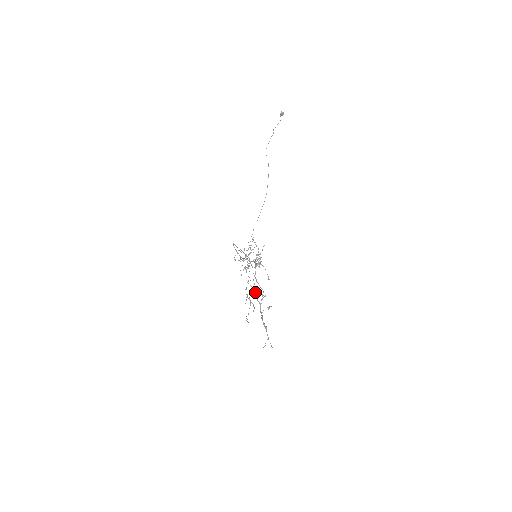
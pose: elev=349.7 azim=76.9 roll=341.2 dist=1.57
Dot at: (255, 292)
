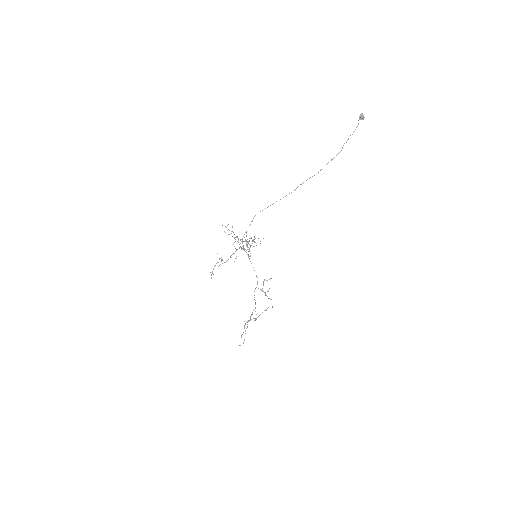
Dot at: (254, 318)
